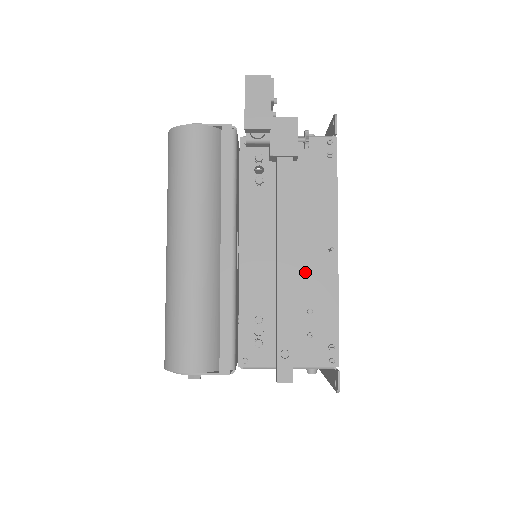
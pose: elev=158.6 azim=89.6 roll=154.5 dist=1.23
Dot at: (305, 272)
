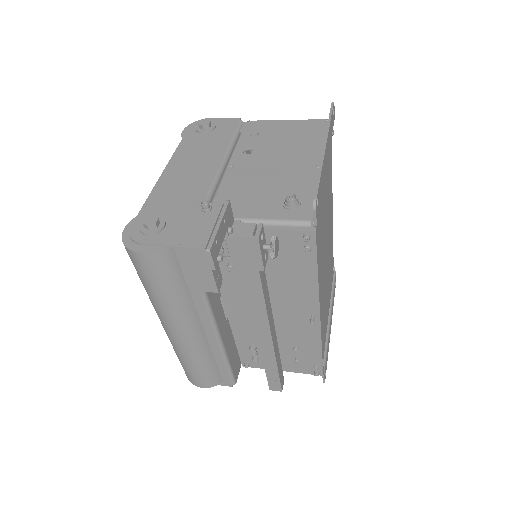
Dot at: (289, 327)
